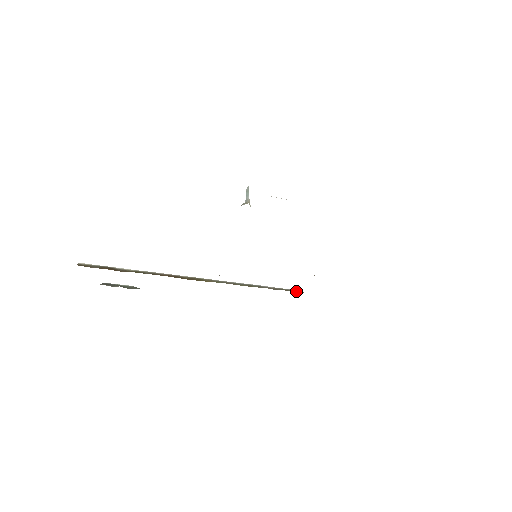
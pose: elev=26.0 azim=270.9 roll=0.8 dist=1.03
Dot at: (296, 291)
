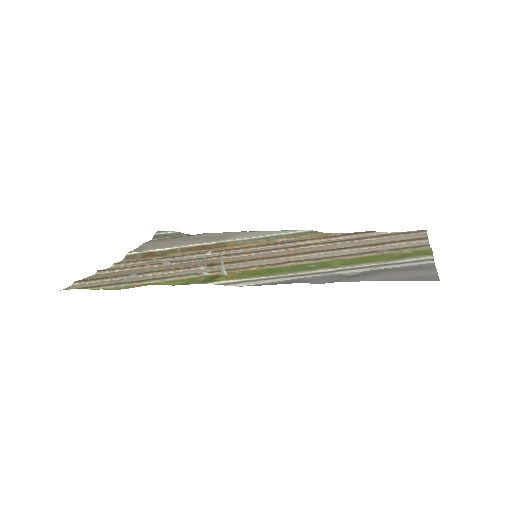
Dot at: (312, 233)
